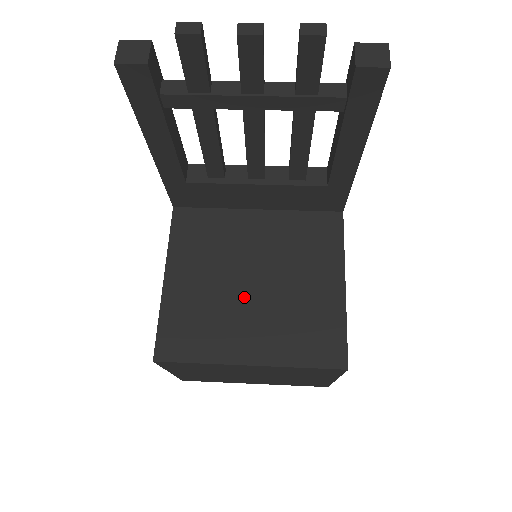
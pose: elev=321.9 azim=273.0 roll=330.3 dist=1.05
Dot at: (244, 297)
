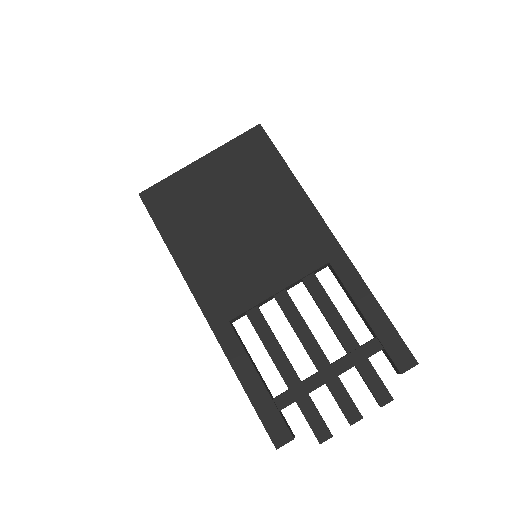
Dot at: occluded
